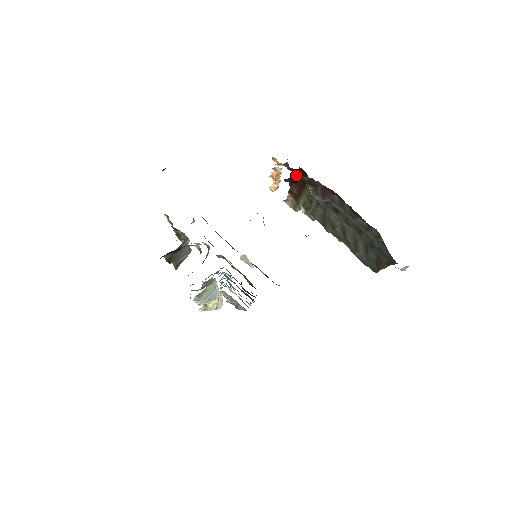
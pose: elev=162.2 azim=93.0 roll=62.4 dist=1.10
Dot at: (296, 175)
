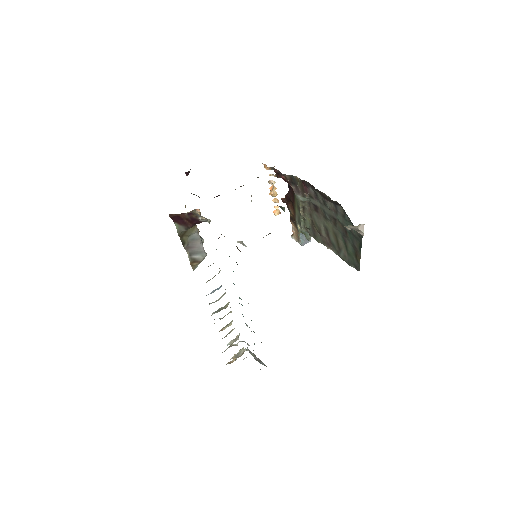
Dot at: (289, 192)
